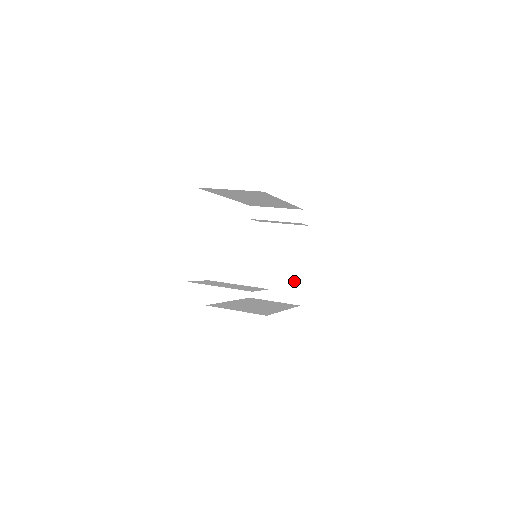
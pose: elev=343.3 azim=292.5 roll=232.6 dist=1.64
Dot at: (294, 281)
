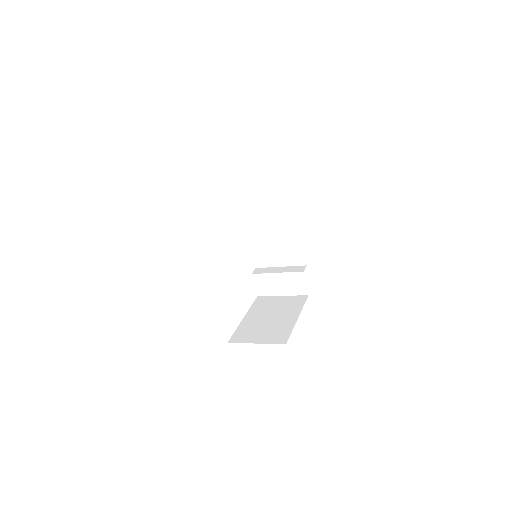
Dot at: (283, 328)
